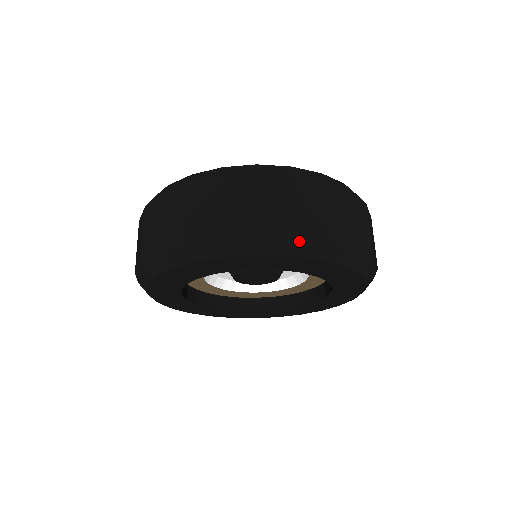
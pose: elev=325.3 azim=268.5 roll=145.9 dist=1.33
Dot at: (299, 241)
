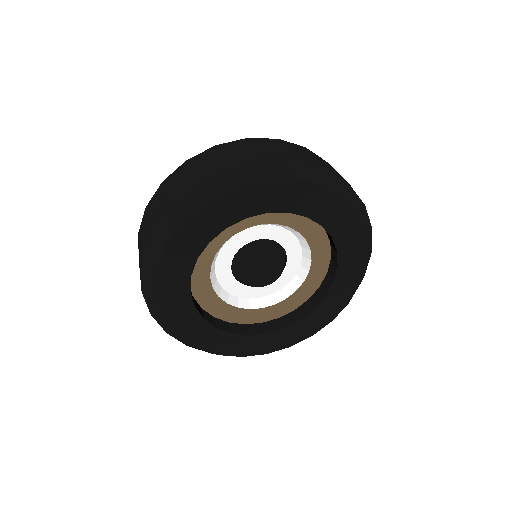
Dot at: (298, 166)
